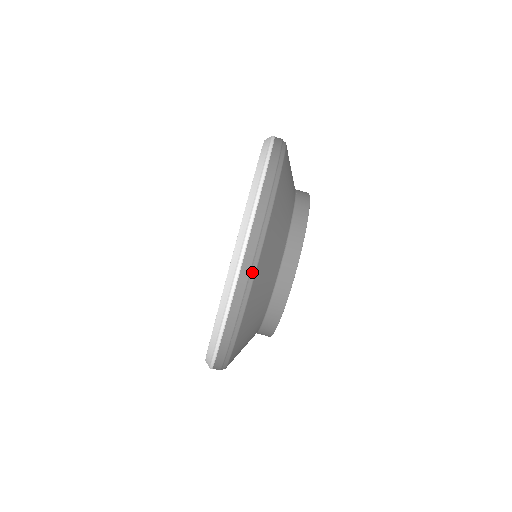
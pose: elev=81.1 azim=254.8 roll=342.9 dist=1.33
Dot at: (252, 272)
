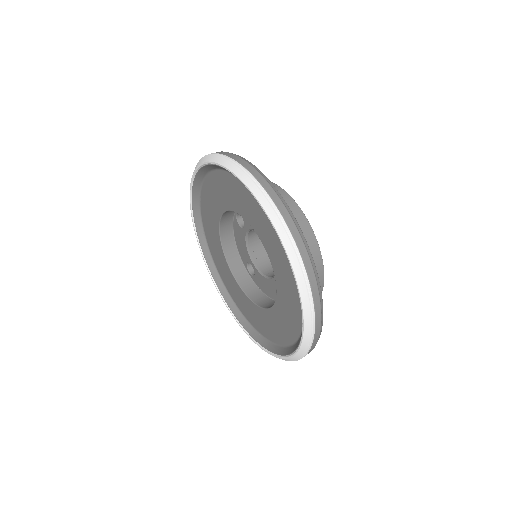
Dot at: occluded
